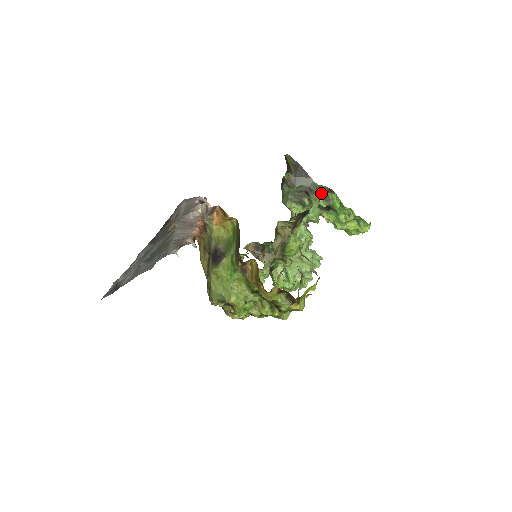
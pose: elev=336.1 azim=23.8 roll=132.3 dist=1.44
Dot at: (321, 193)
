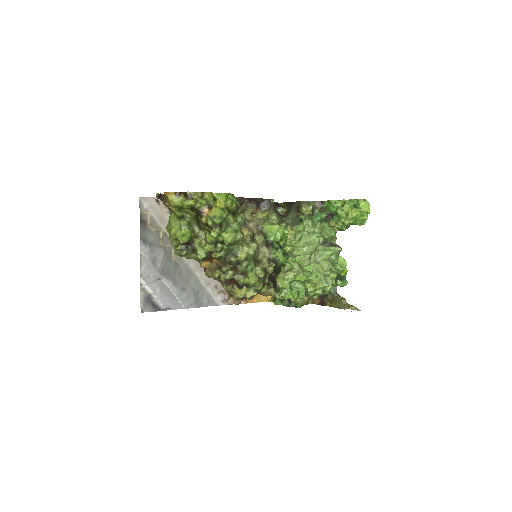
Dot at: (308, 205)
